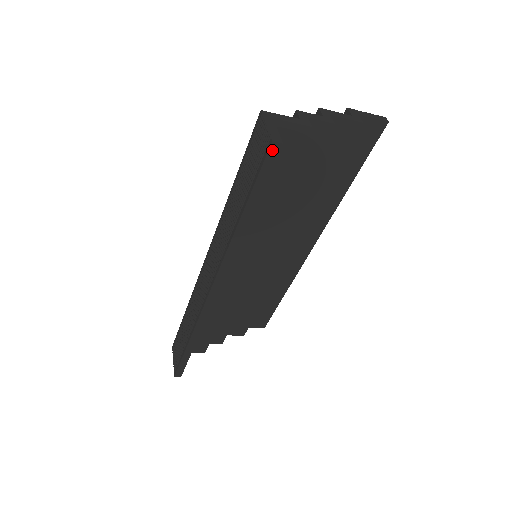
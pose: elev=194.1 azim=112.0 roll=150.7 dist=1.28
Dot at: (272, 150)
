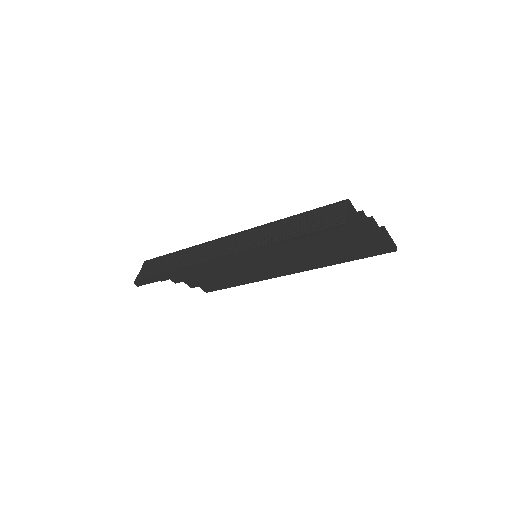
Dot at: (340, 230)
